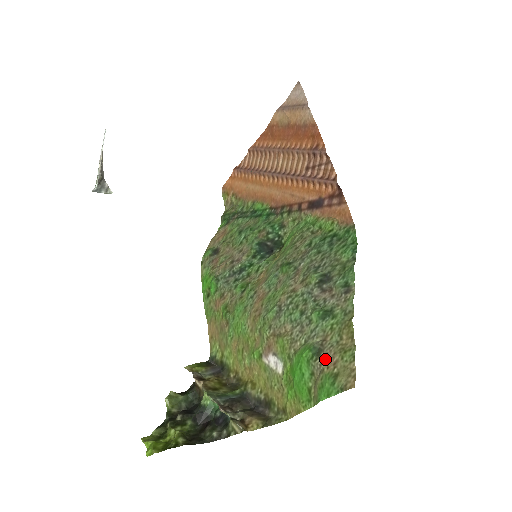
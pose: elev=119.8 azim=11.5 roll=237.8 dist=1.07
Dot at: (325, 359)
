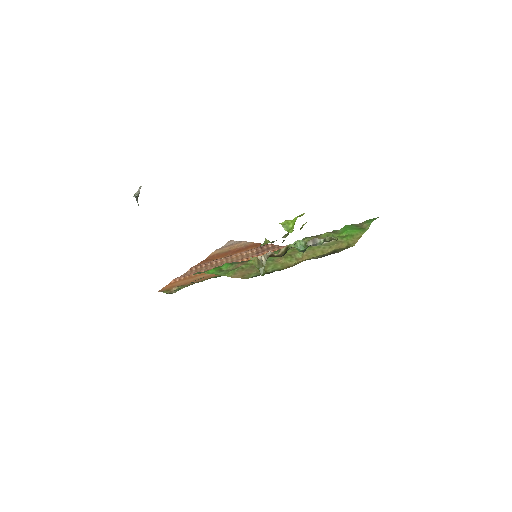
Dot at: occluded
